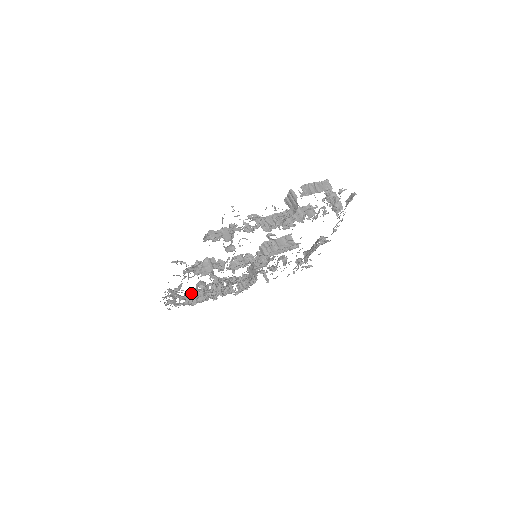
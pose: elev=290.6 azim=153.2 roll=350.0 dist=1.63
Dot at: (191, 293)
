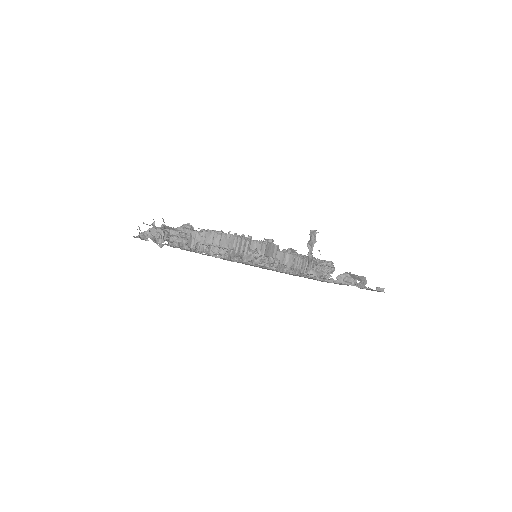
Dot at: occluded
